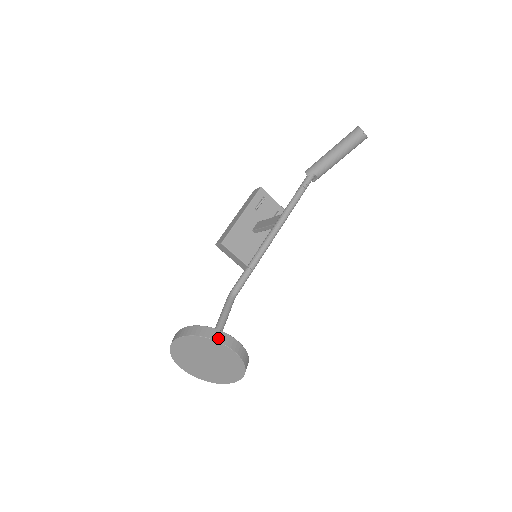
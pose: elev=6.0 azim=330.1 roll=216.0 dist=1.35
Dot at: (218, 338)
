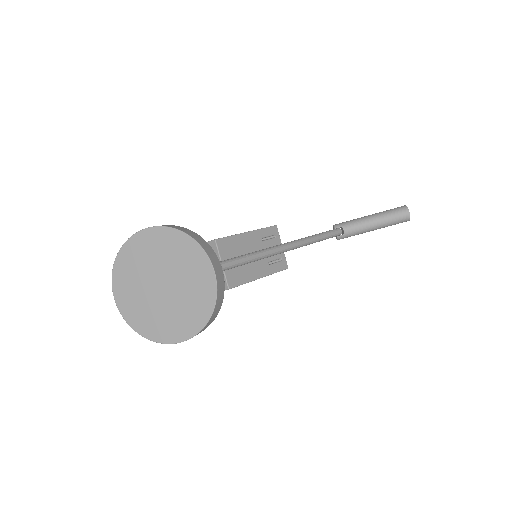
Dot at: (205, 247)
